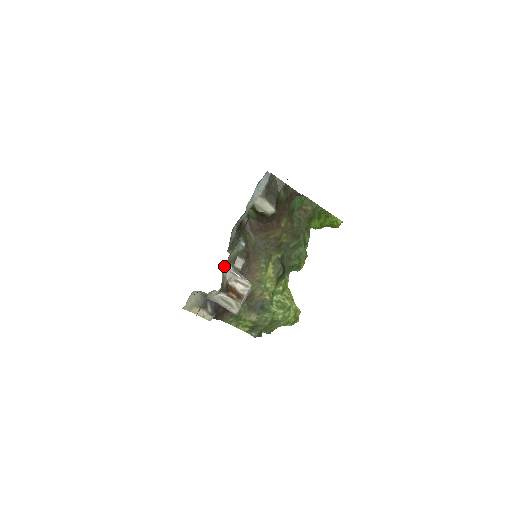
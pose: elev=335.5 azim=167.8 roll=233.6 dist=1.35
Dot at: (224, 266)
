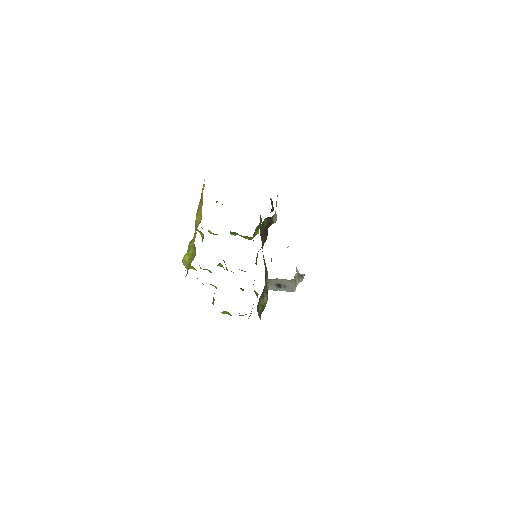
Dot at: occluded
